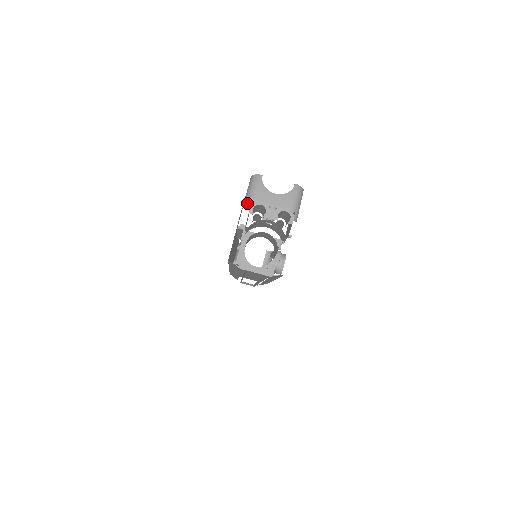
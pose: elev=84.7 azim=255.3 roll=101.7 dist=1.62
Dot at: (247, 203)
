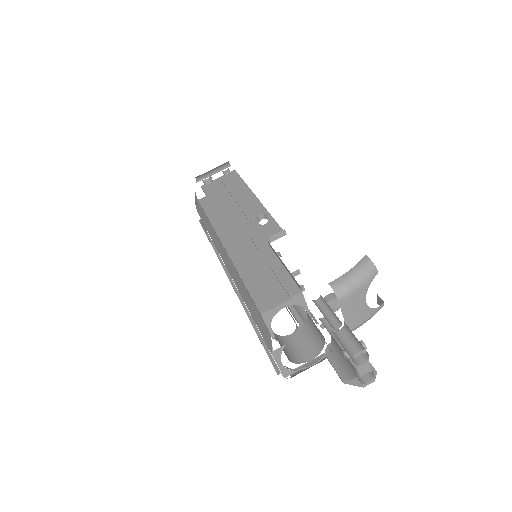
Dot at: (341, 290)
